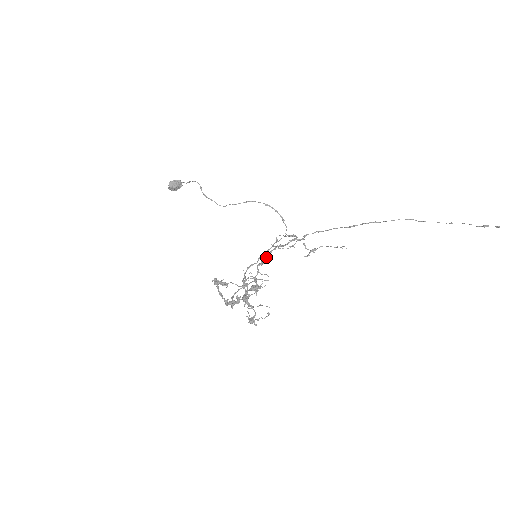
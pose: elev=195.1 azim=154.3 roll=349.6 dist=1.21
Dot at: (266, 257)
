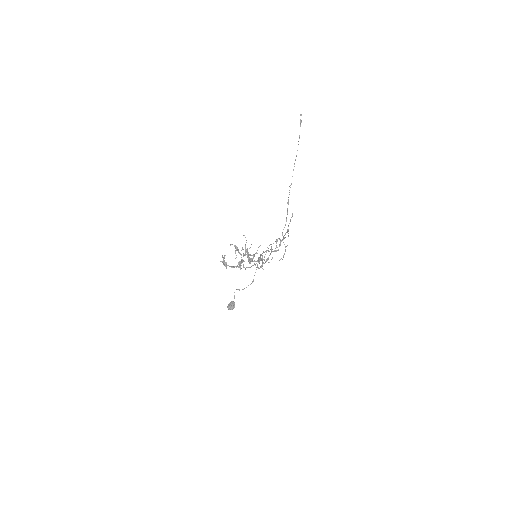
Dot at: occluded
